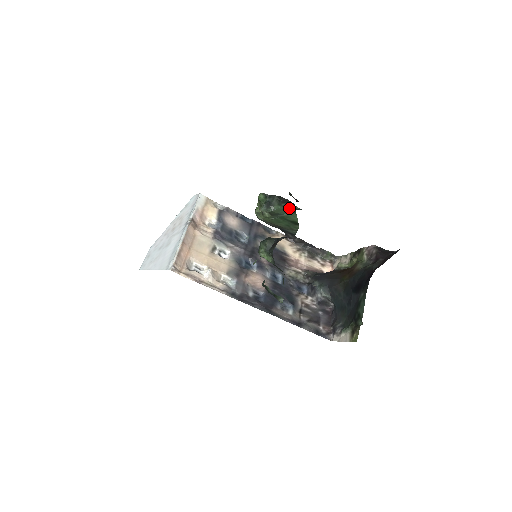
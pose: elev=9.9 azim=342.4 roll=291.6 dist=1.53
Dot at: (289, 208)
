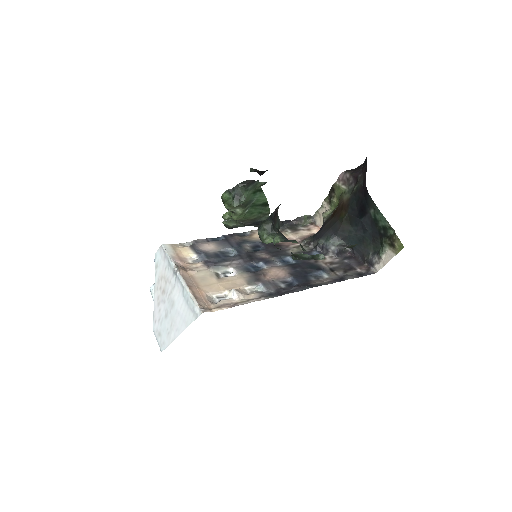
Dot at: (255, 189)
